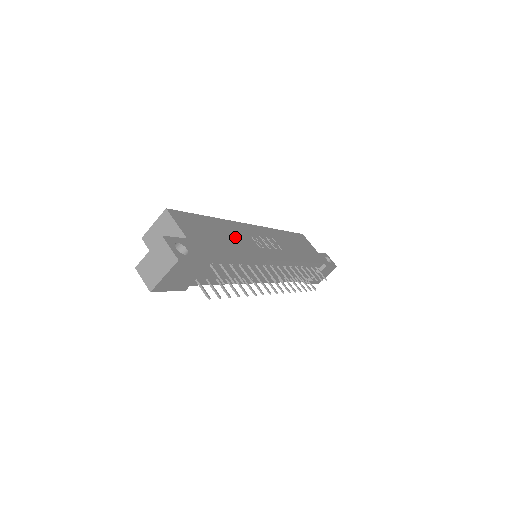
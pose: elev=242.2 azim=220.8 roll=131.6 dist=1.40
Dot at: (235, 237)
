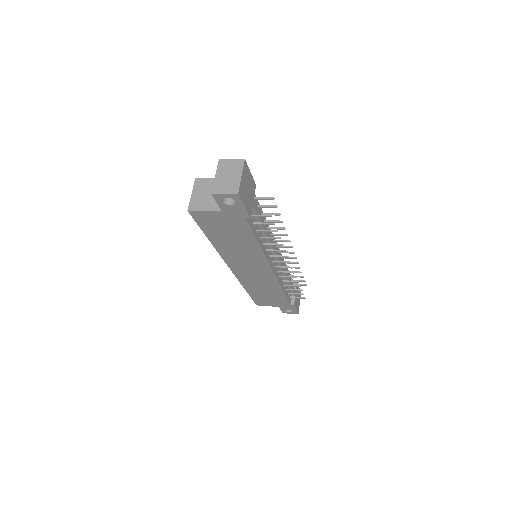
Dot at: occluded
